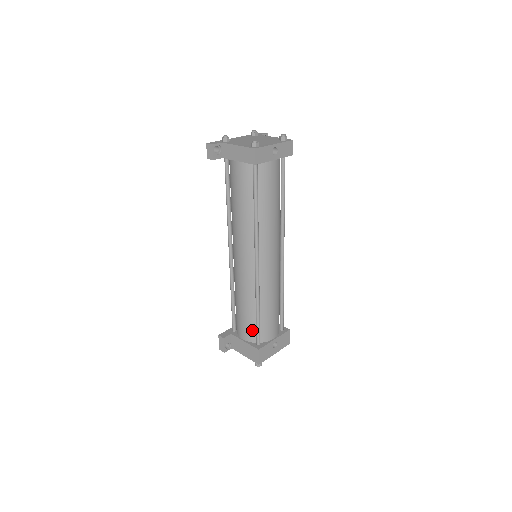
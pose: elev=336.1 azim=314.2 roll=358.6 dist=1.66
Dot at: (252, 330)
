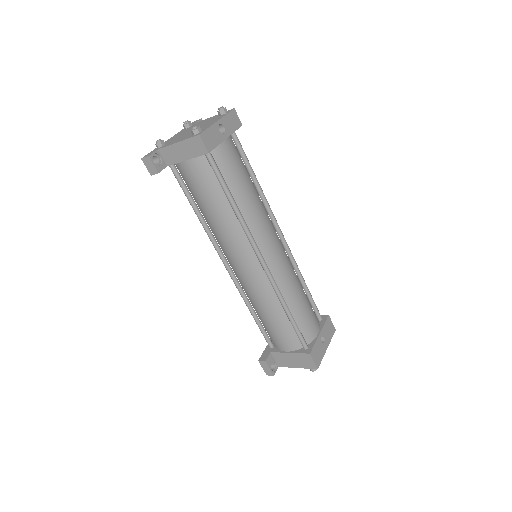
Dot at: (292, 337)
